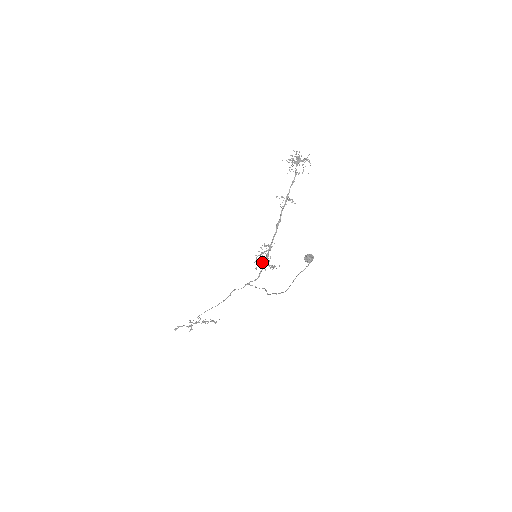
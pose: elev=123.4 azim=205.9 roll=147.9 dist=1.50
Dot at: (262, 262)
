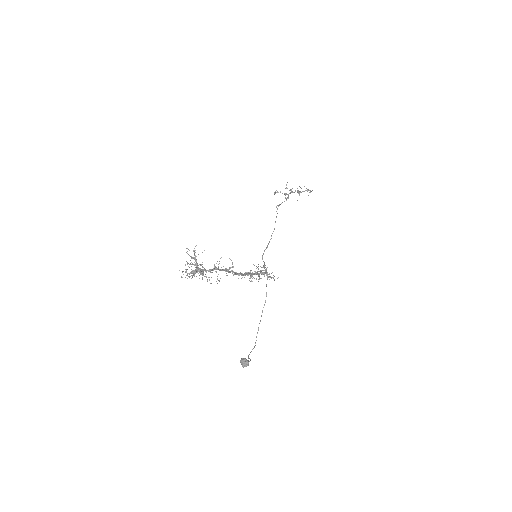
Dot at: occluded
